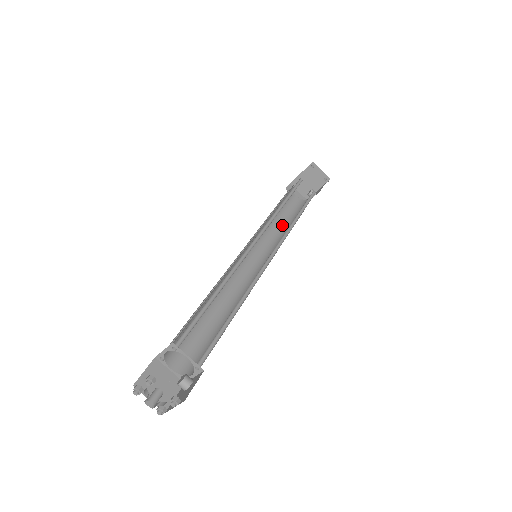
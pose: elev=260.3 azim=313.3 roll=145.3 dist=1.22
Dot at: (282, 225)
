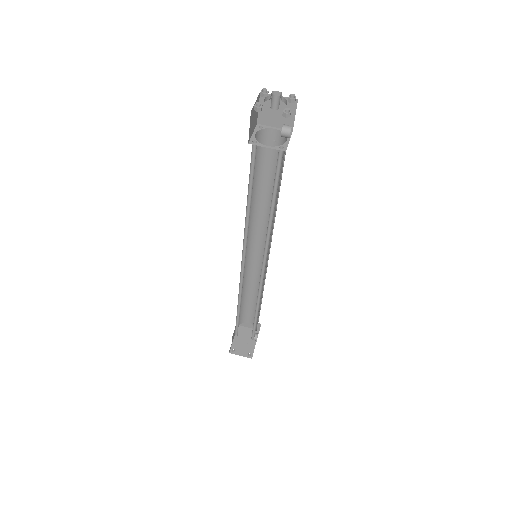
Dot at: occluded
